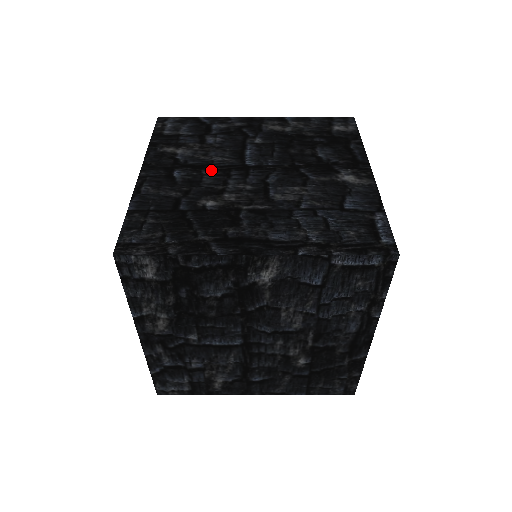
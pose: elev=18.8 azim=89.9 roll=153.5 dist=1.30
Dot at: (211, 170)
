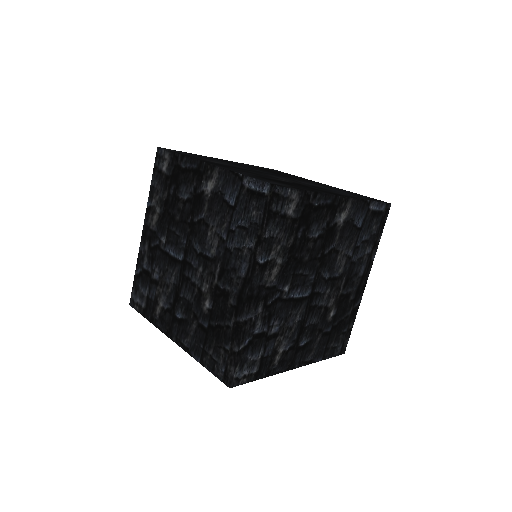
Dot at: (250, 170)
